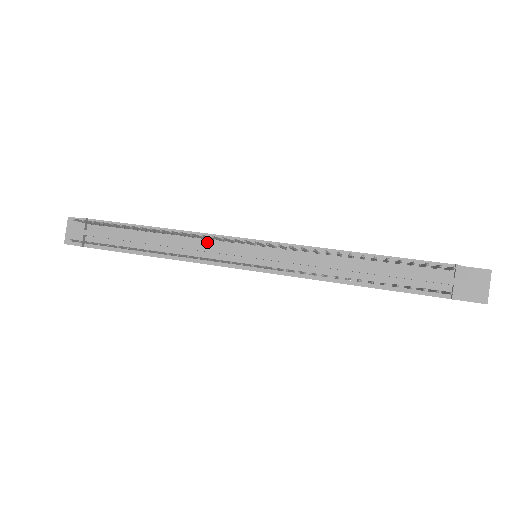
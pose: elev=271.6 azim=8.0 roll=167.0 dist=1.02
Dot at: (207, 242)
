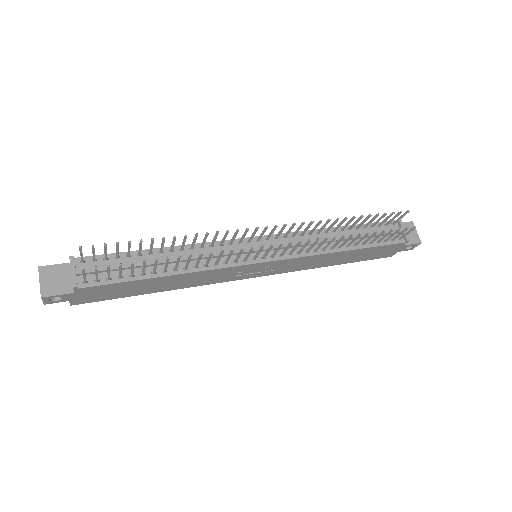
Dot at: (217, 249)
